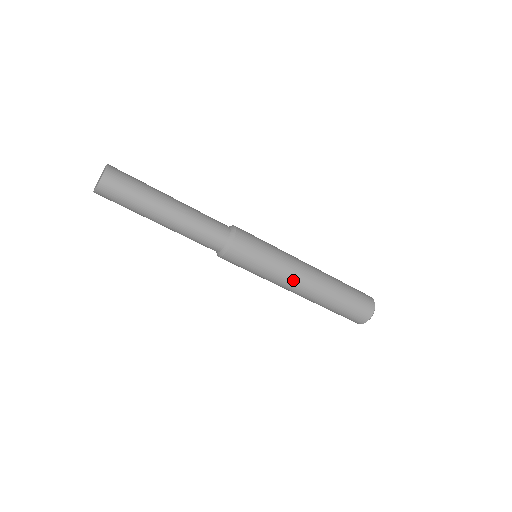
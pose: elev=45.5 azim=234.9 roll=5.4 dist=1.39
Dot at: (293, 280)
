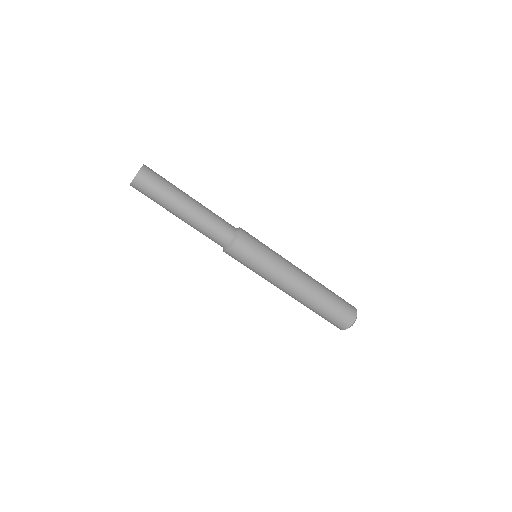
Dot at: (284, 281)
